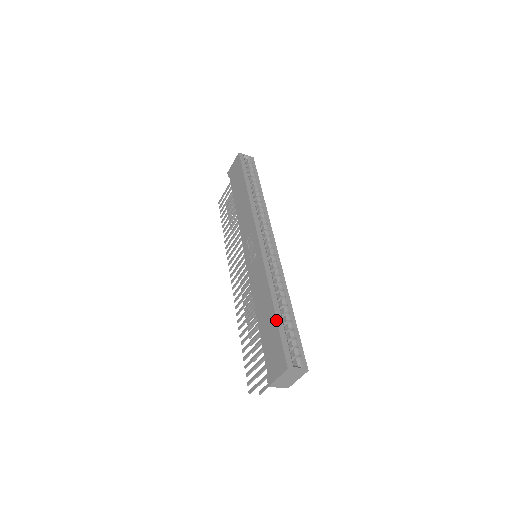
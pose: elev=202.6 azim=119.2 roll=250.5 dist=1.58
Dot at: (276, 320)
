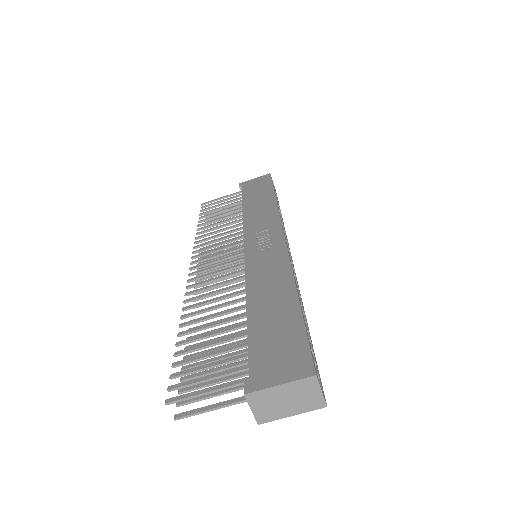
Dot at: (301, 312)
